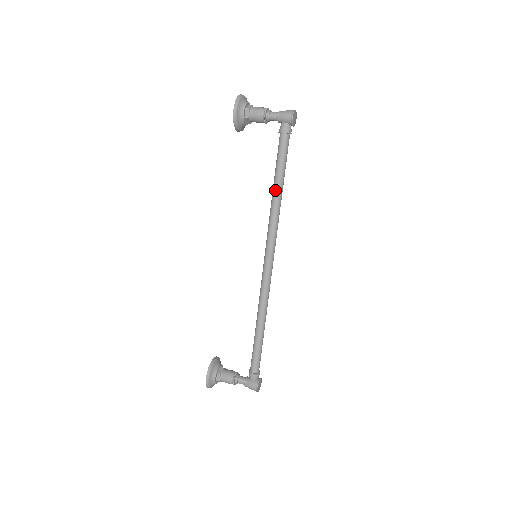
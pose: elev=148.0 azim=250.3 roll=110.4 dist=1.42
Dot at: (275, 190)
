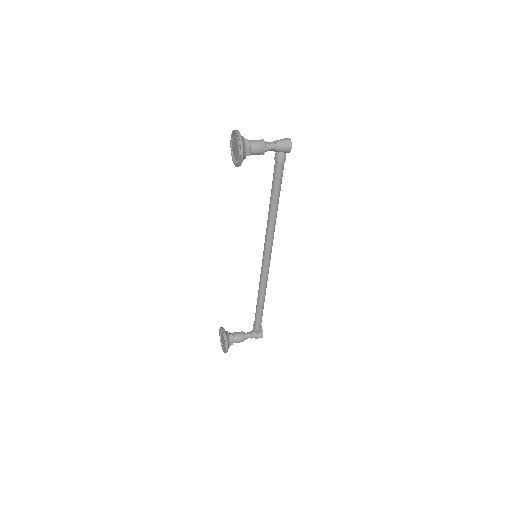
Dot at: (274, 207)
